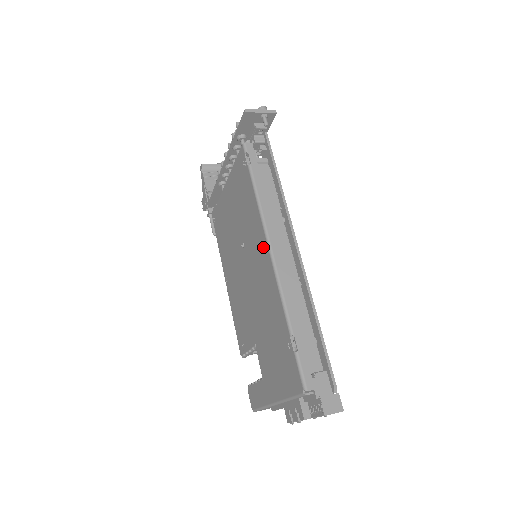
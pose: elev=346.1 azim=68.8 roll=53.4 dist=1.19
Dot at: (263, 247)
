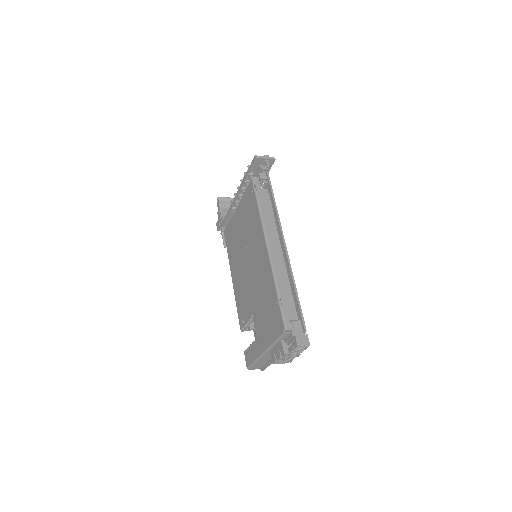
Dot at: (262, 243)
